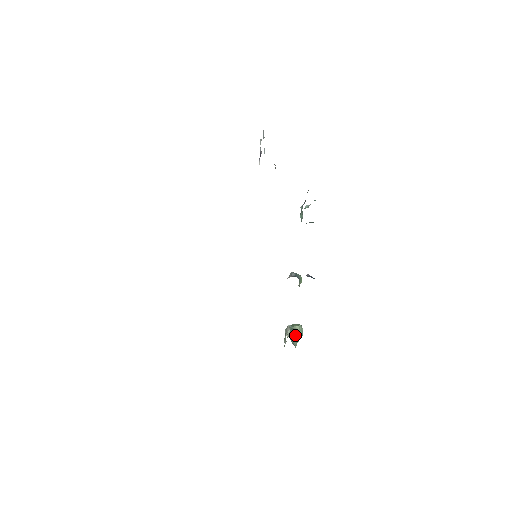
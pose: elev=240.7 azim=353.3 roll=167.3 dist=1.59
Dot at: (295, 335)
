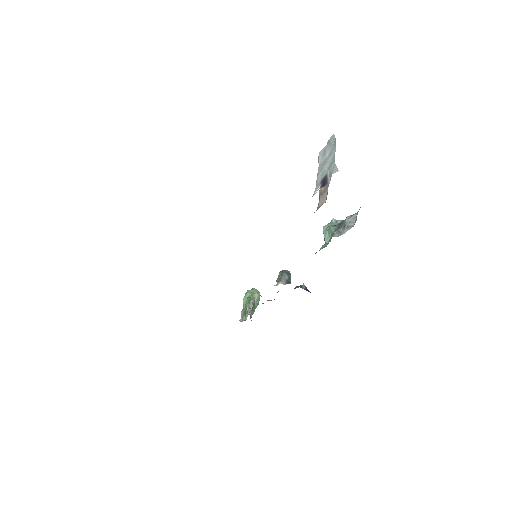
Dot at: (253, 307)
